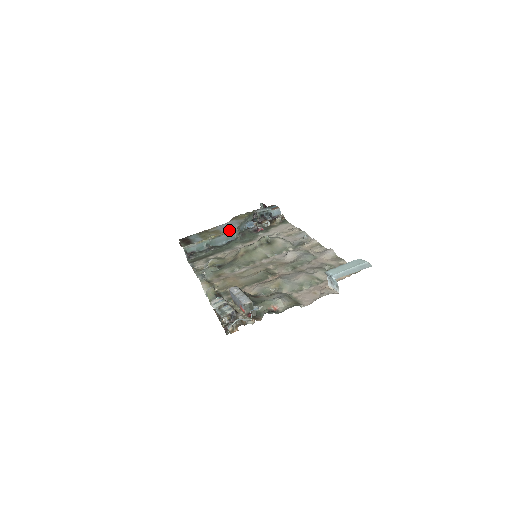
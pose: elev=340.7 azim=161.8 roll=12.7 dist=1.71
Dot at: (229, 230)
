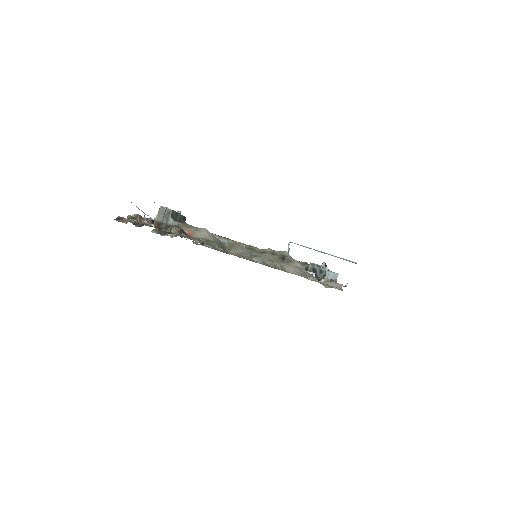
Dot at: occluded
